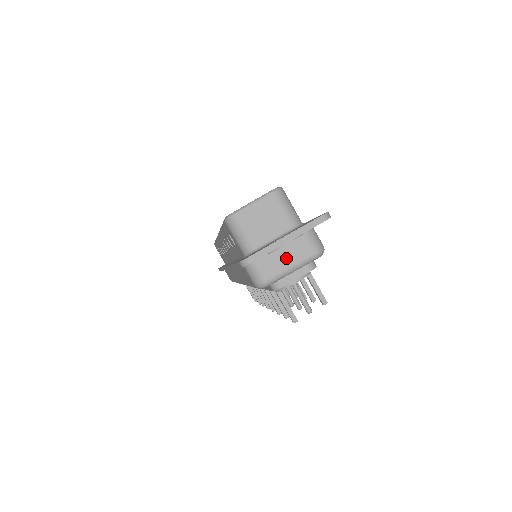
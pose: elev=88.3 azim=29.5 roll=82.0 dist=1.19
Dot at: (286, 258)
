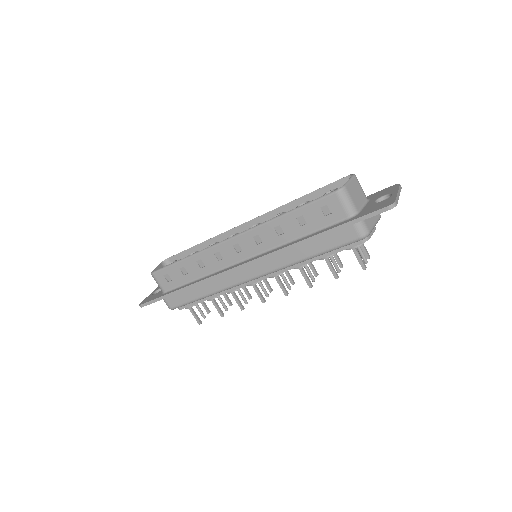
Dot at: (373, 217)
